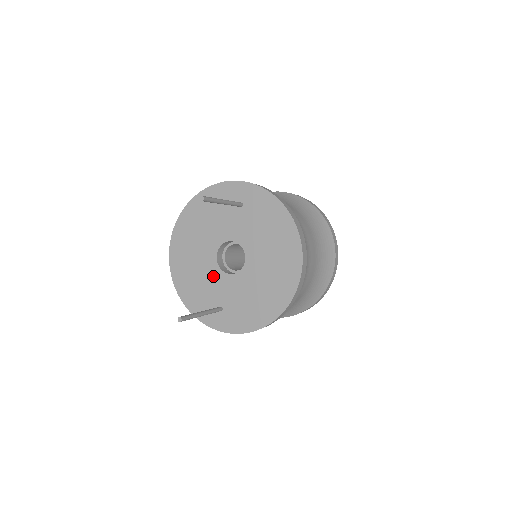
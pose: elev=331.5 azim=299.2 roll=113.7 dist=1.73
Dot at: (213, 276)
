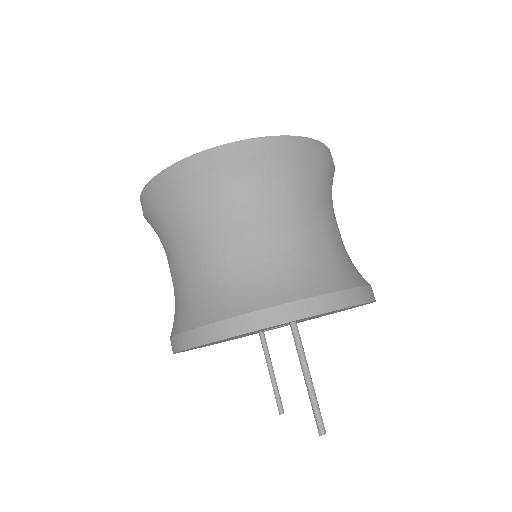
Dot at: occluded
